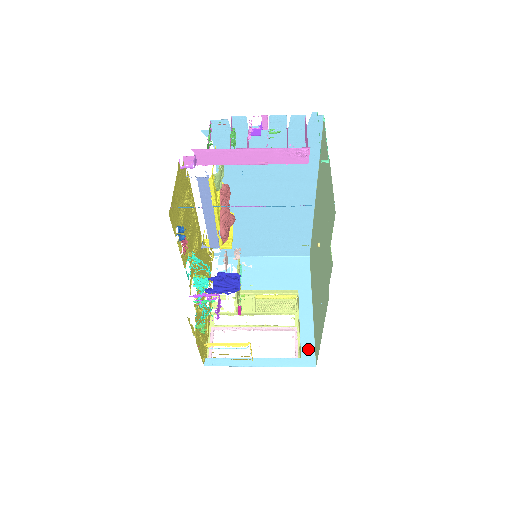
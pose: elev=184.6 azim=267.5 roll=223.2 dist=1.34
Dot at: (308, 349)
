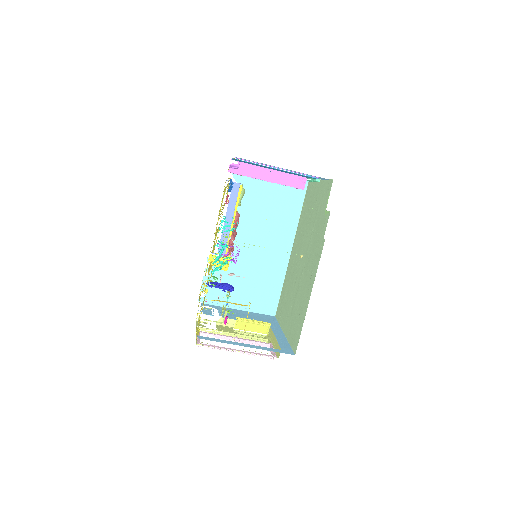
Dot at: (286, 347)
